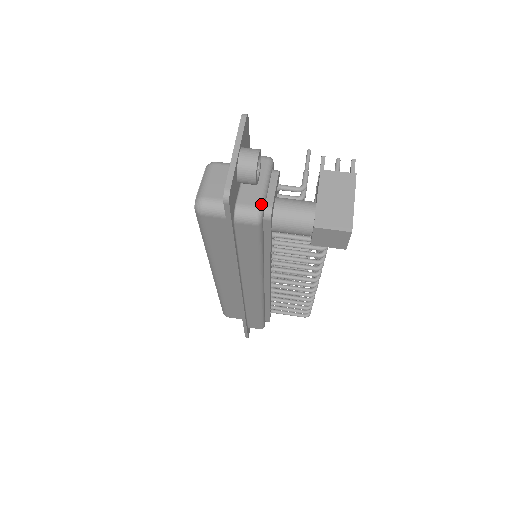
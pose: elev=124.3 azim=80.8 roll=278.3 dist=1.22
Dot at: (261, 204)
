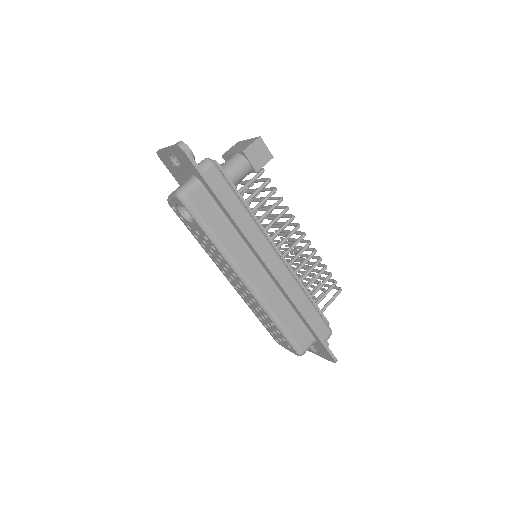
Dot at: occluded
